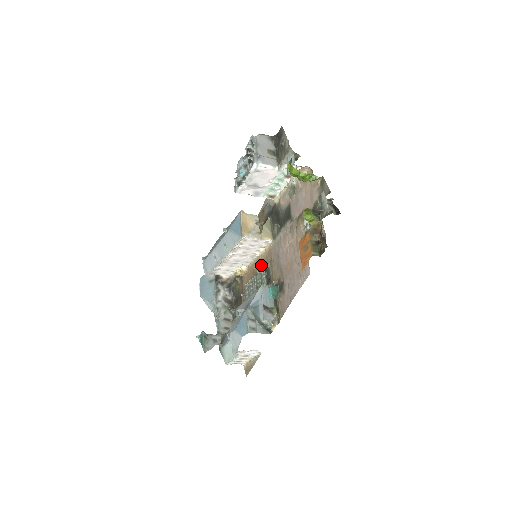
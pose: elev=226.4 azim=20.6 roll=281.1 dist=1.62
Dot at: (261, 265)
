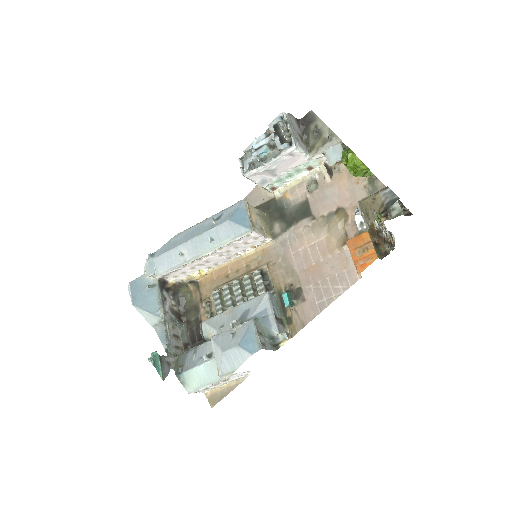
Dot at: (245, 268)
